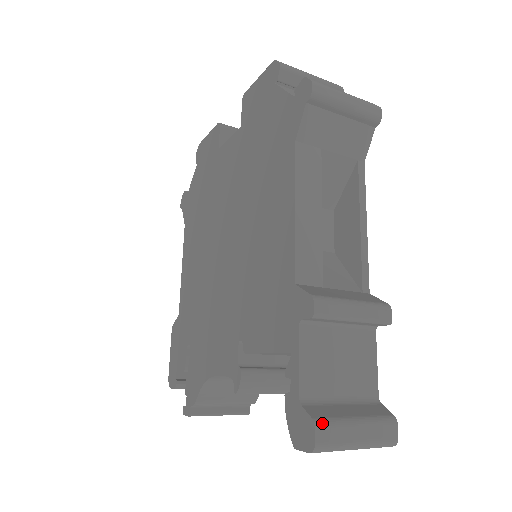
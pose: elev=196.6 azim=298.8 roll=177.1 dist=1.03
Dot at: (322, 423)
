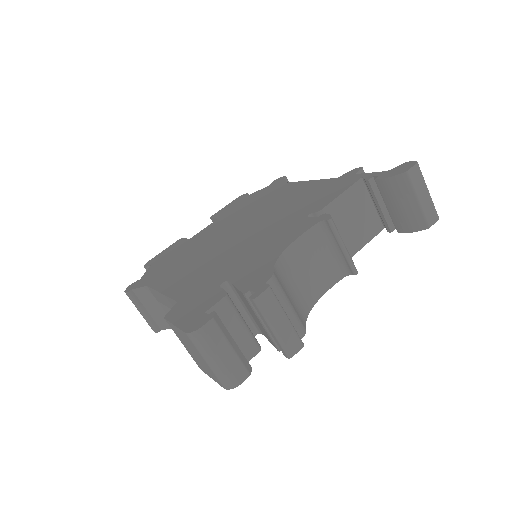
Dot at: occluded
